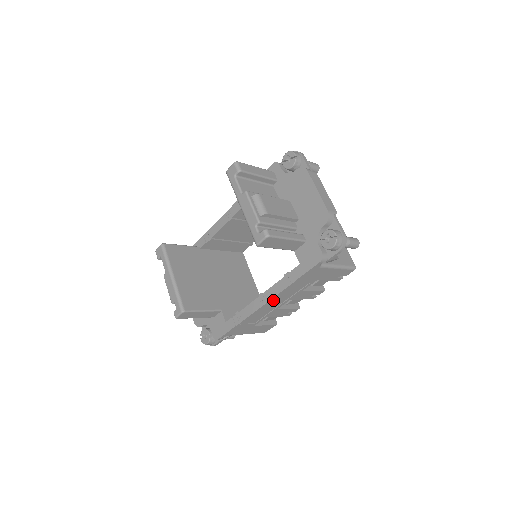
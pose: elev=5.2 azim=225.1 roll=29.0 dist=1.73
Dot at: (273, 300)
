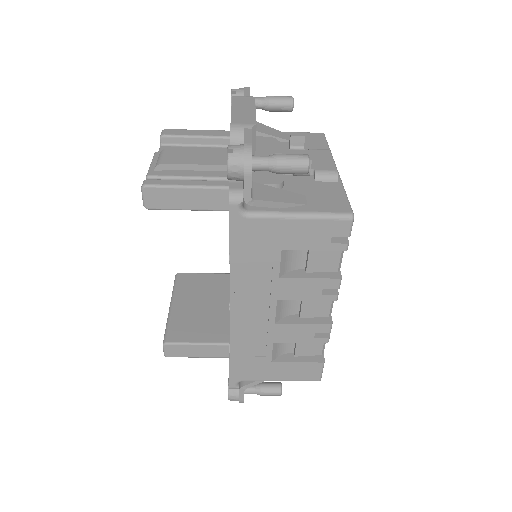
Dot at: (240, 302)
